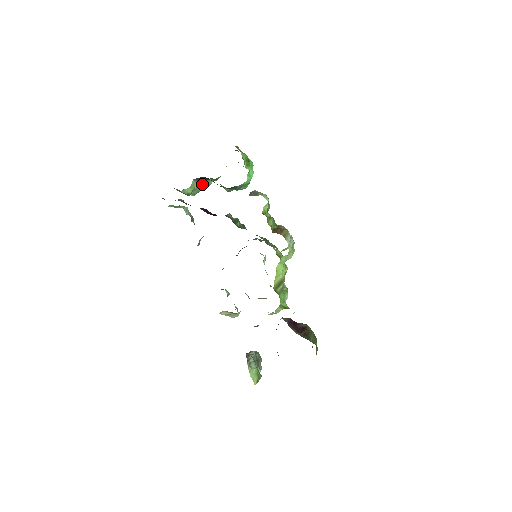
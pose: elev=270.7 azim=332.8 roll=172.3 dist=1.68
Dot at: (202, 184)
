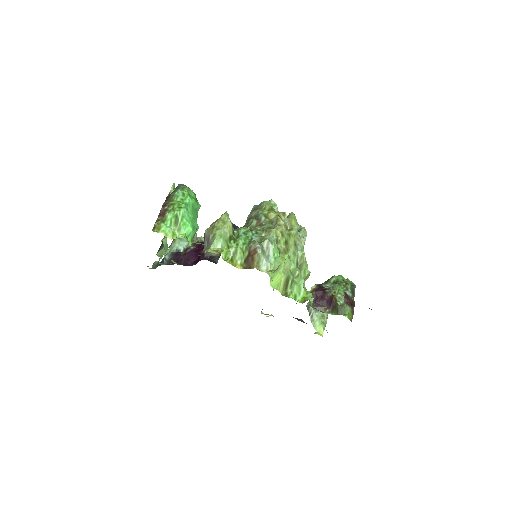
Dot at: occluded
